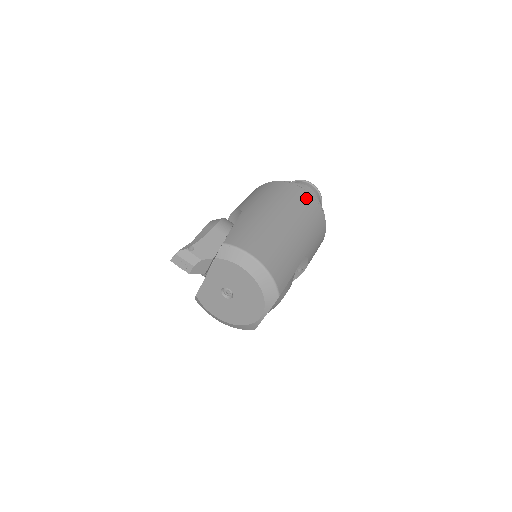
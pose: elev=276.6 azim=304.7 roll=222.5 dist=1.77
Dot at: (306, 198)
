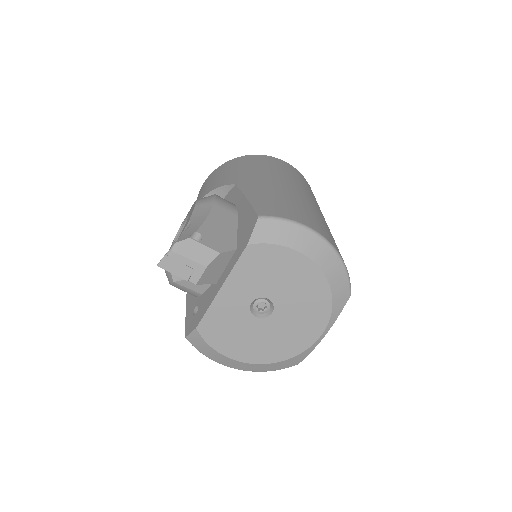
Dot at: (296, 172)
